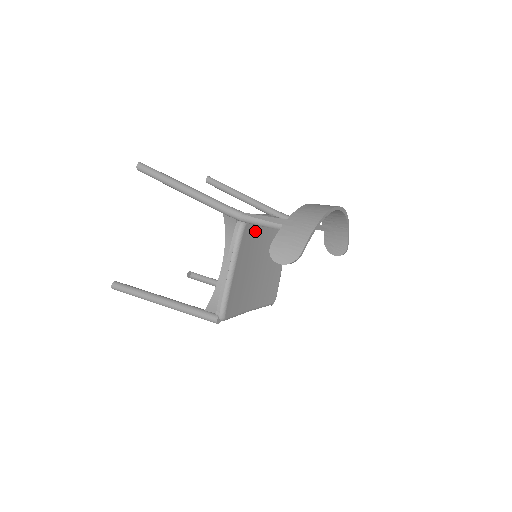
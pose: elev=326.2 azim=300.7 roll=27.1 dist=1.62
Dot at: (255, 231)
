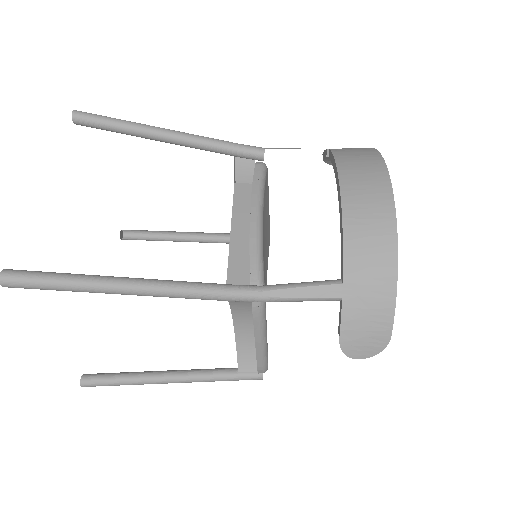
Dot at: occluded
